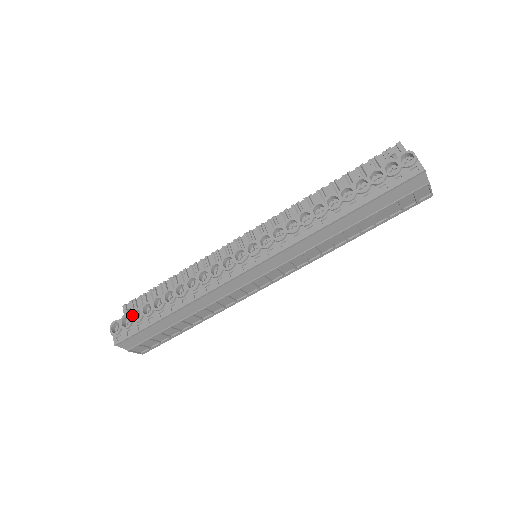
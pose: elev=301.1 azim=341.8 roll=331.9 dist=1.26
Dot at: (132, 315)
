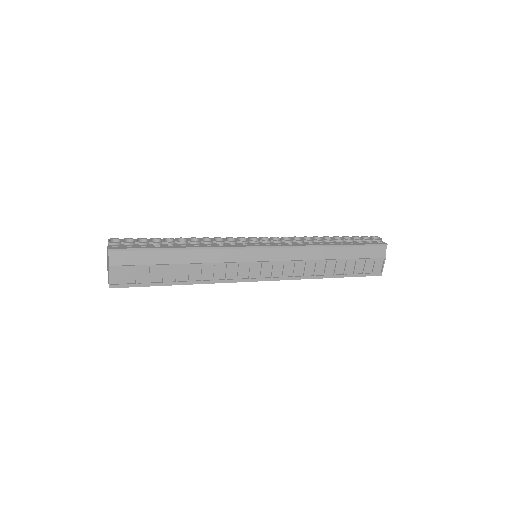
Dot at: (137, 239)
